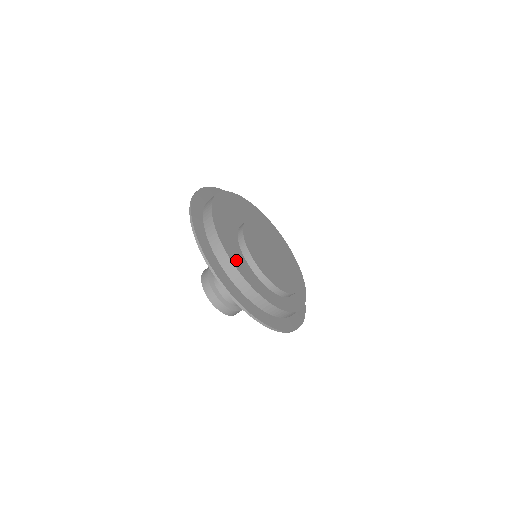
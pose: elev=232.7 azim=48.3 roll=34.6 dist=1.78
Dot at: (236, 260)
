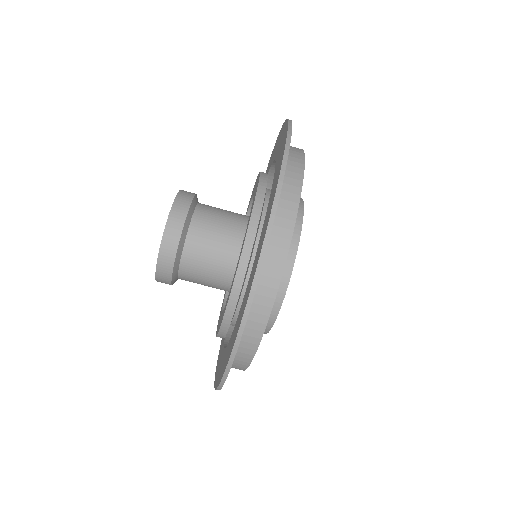
Dot at: occluded
